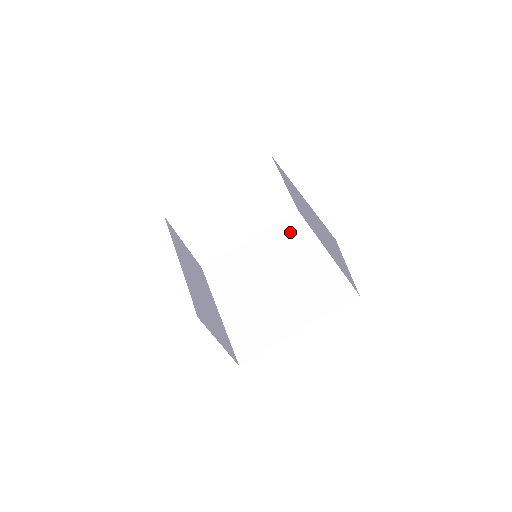
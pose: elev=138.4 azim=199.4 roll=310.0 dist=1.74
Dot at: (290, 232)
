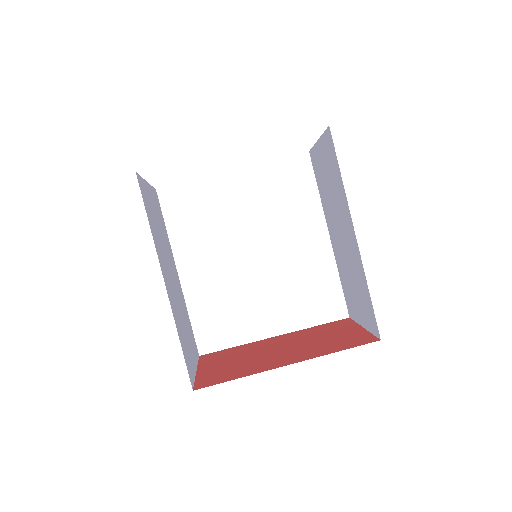
Dot at: (291, 186)
